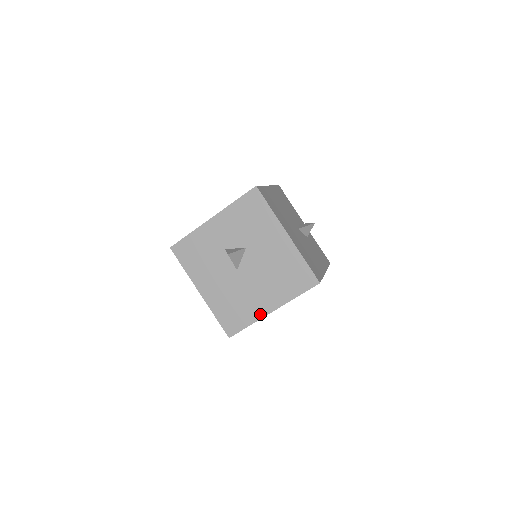
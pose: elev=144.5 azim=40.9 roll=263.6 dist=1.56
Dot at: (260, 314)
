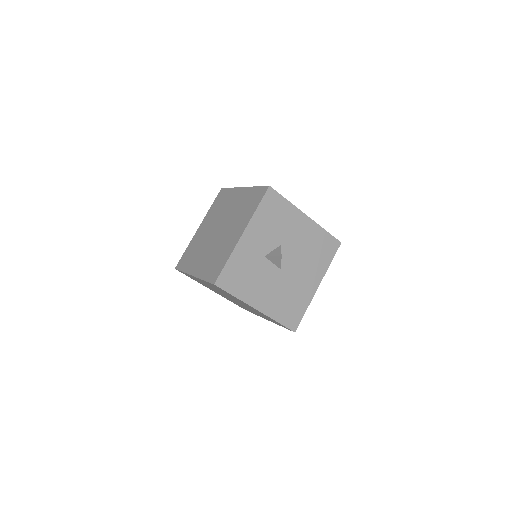
Dot at: (310, 295)
